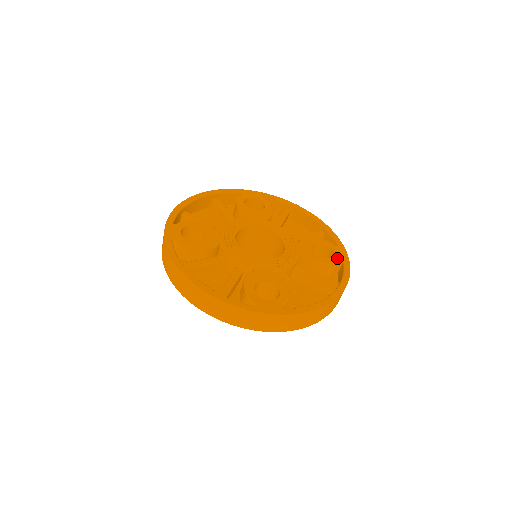
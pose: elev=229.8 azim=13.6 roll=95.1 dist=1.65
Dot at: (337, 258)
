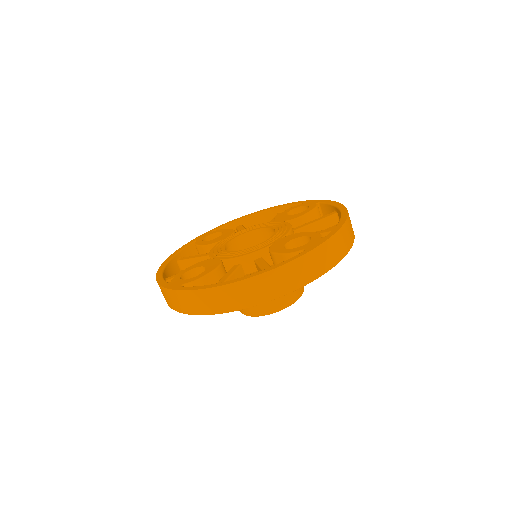
Dot at: (312, 205)
